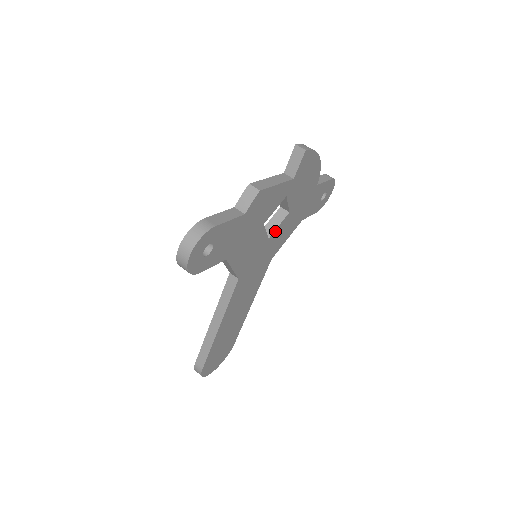
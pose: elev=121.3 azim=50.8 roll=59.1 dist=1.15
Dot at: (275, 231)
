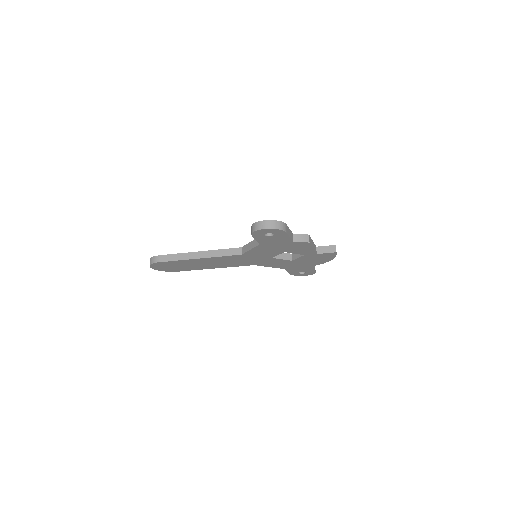
Dot at: (278, 259)
